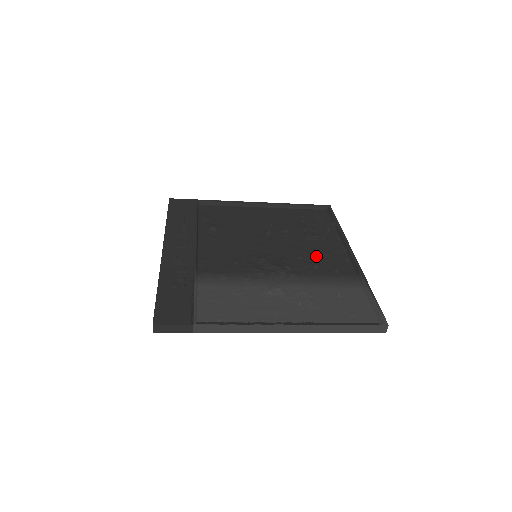
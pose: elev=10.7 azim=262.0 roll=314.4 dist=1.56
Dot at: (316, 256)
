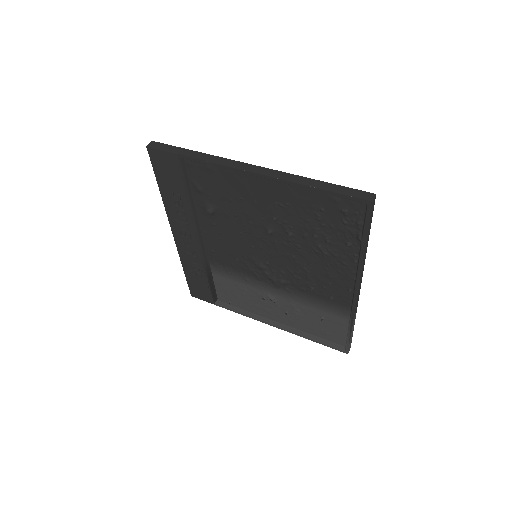
Dot at: (316, 277)
